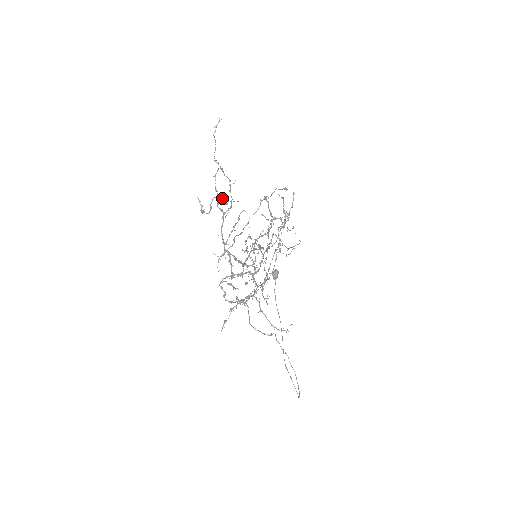
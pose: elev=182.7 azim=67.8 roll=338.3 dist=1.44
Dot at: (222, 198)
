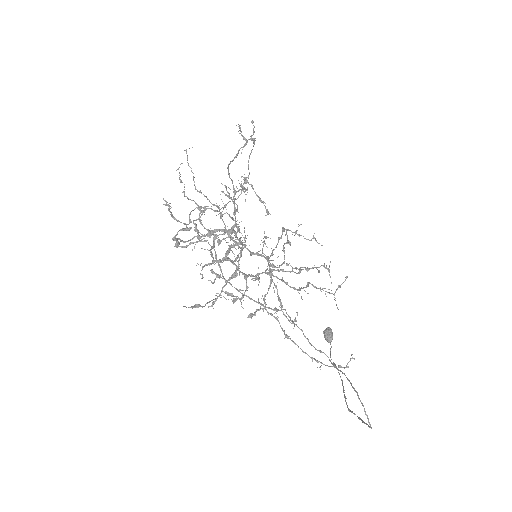
Dot at: (201, 207)
